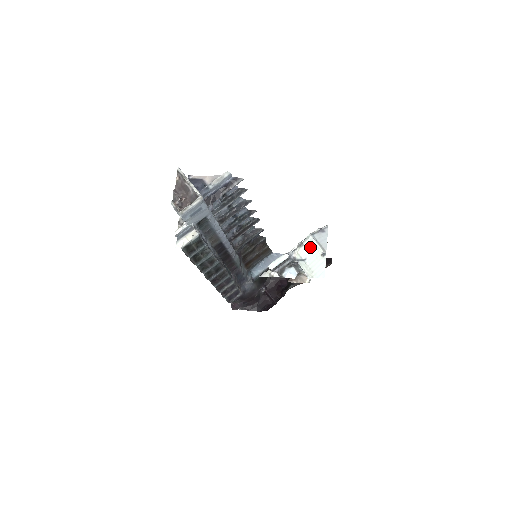
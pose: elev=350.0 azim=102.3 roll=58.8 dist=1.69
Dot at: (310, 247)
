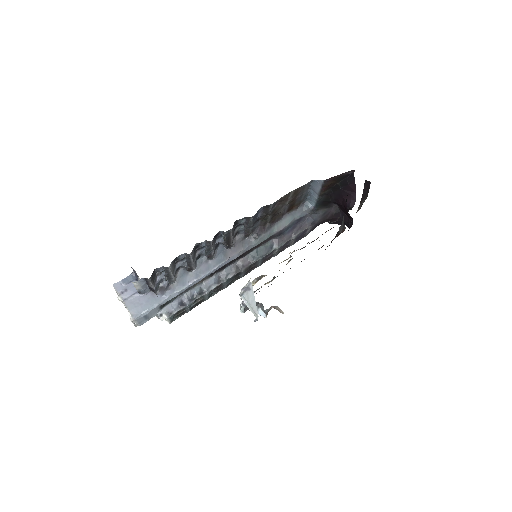
Dot at: occluded
